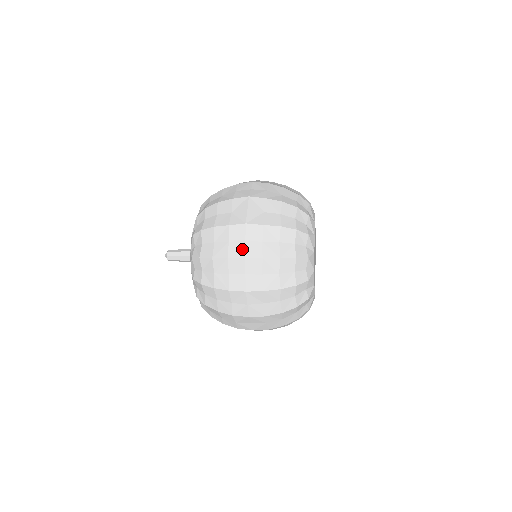
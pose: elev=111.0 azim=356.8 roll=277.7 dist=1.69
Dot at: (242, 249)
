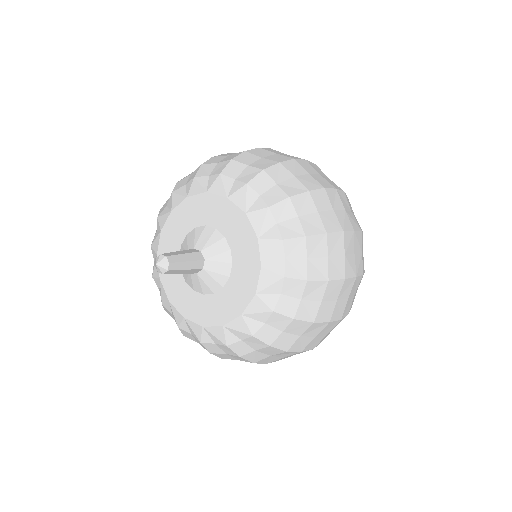
Dot at: (294, 157)
